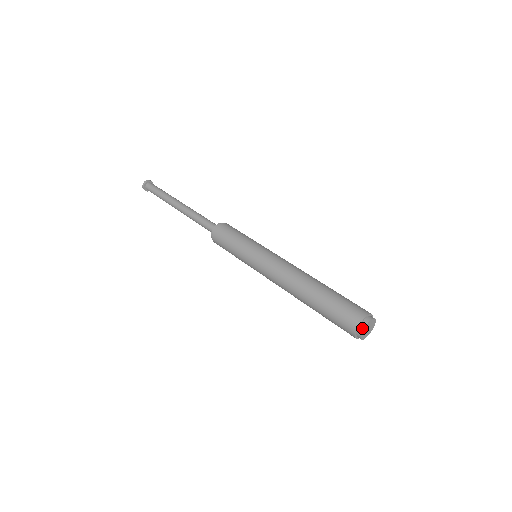
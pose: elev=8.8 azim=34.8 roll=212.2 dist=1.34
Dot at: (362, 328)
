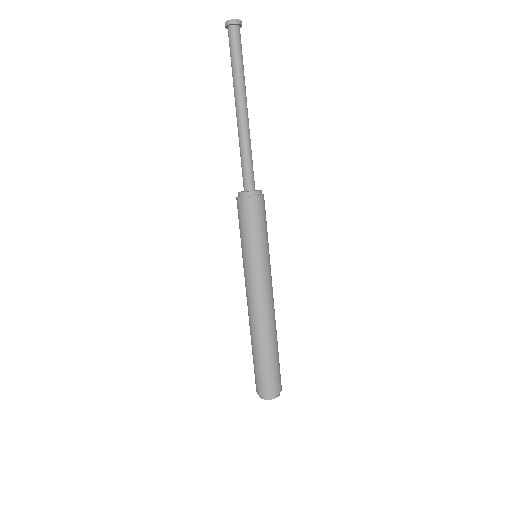
Dot at: (260, 397)
